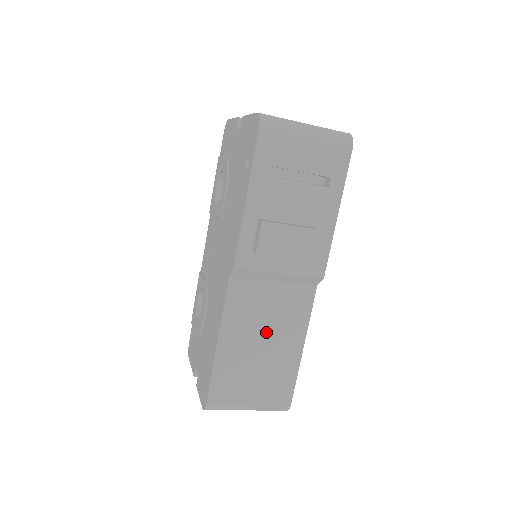
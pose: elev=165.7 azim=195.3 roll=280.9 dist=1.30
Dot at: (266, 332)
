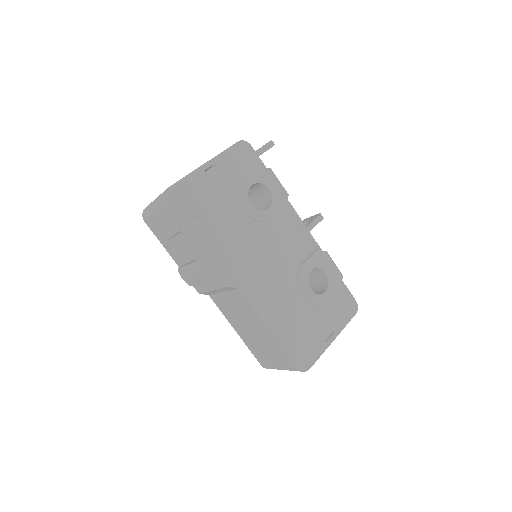
Dot at: (246, 323)
